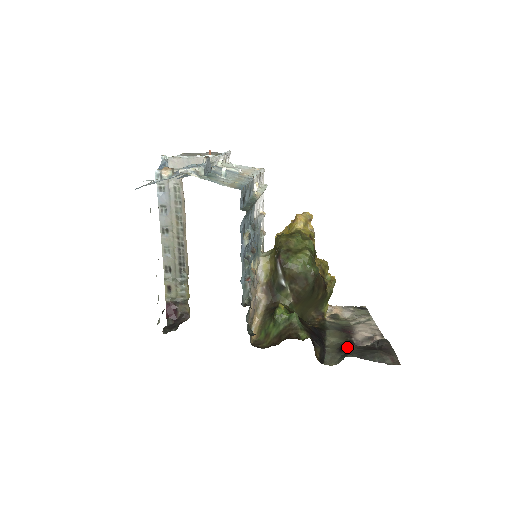
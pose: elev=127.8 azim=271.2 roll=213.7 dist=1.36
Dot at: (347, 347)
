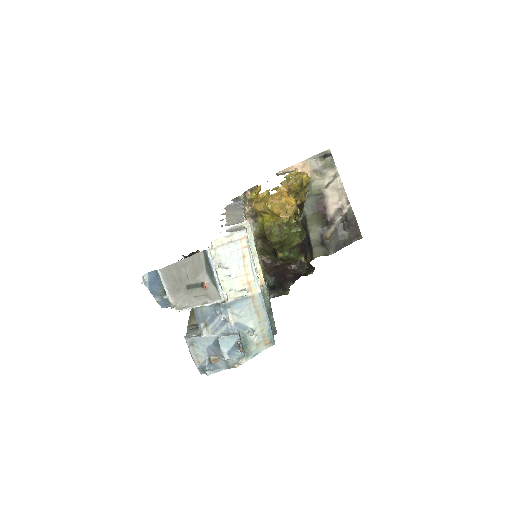
Dot at: (327, 240)
